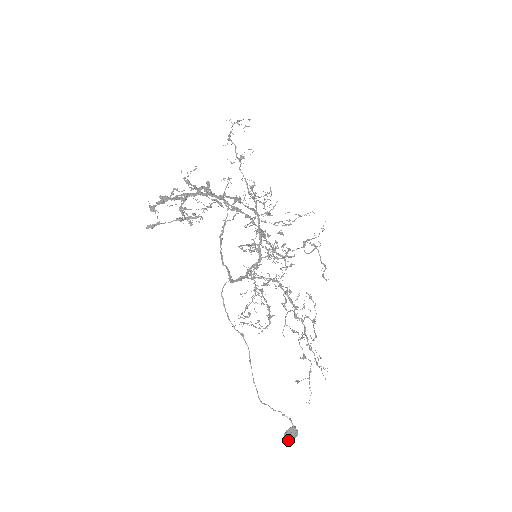
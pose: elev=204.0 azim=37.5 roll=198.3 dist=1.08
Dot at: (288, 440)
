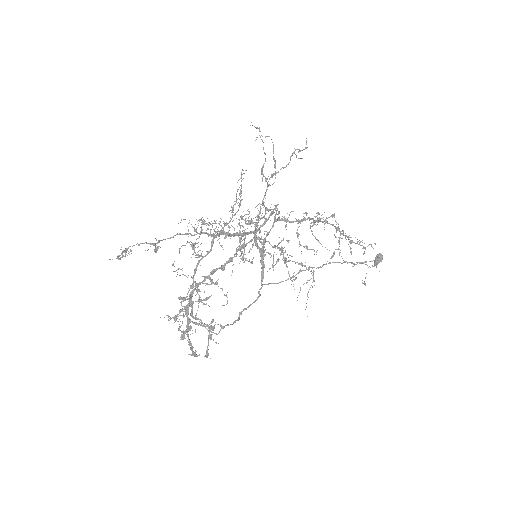
Dot at: occluded
